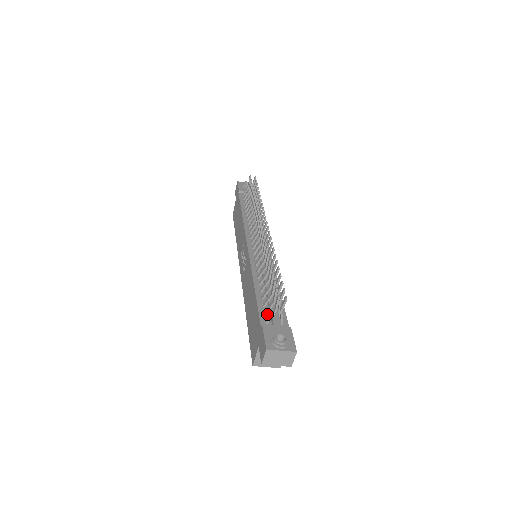
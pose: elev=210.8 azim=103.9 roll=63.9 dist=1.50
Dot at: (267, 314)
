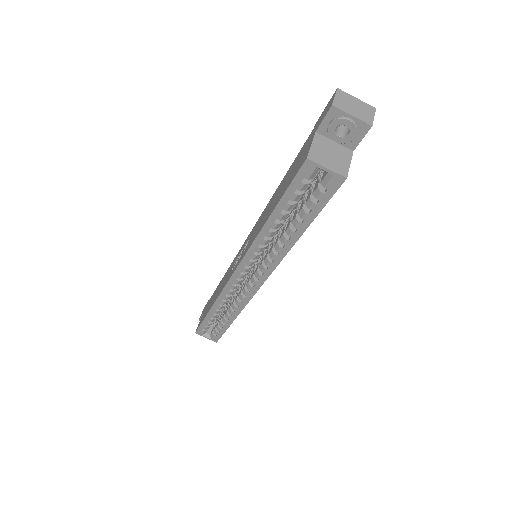
Dot at: occluded
